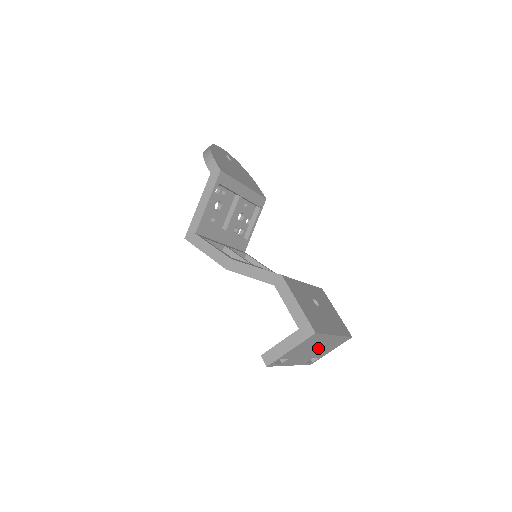
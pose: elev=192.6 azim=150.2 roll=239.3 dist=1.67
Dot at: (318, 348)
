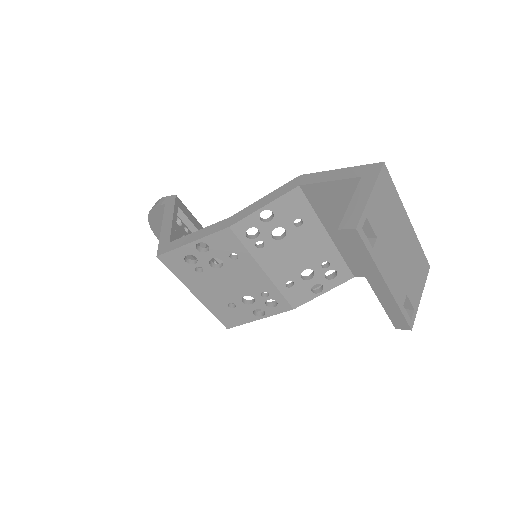
Dot at: (402, 250)
